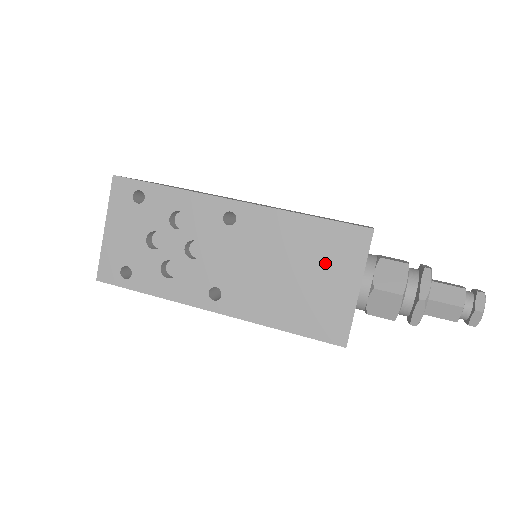
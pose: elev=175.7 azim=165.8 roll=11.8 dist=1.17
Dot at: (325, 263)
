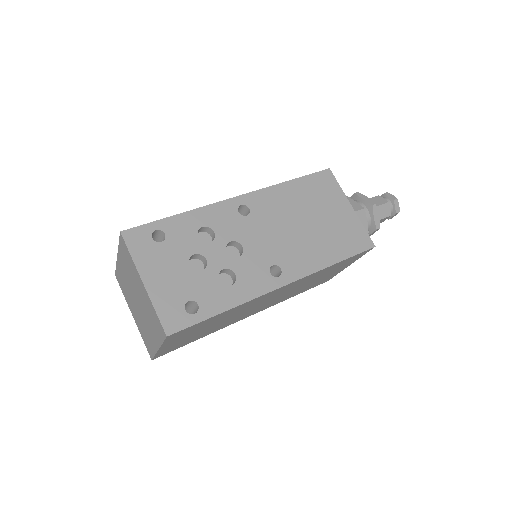
Dot at: (323, 203)
